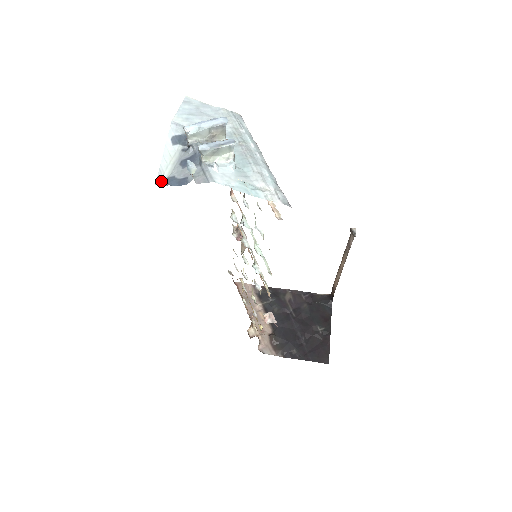
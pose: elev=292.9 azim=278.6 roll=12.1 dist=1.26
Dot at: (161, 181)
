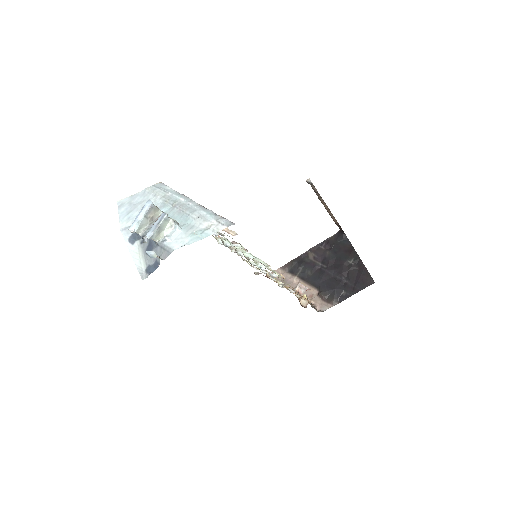
Dot at: (144, 275)
